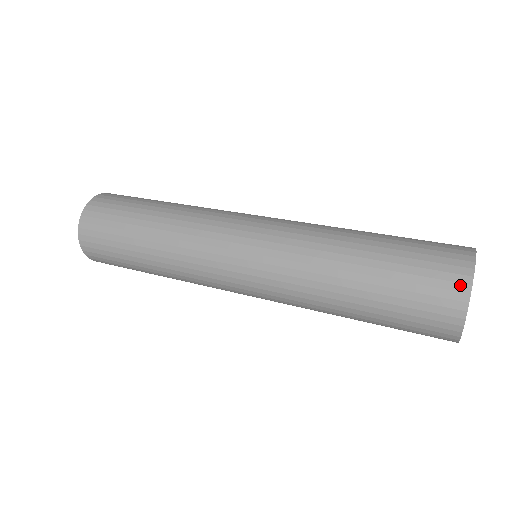
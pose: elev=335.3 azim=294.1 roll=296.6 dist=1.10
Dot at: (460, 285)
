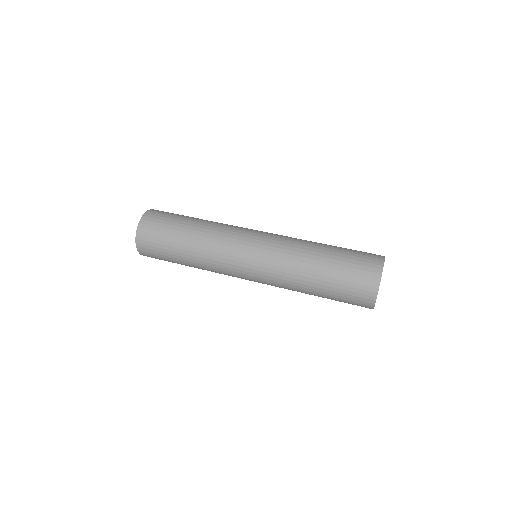
Dot at: (373, 288)
